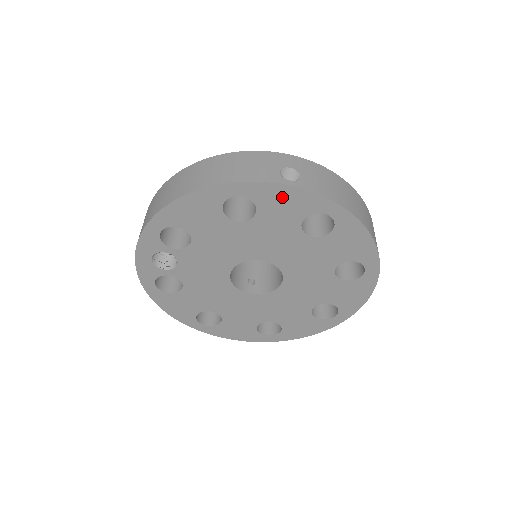
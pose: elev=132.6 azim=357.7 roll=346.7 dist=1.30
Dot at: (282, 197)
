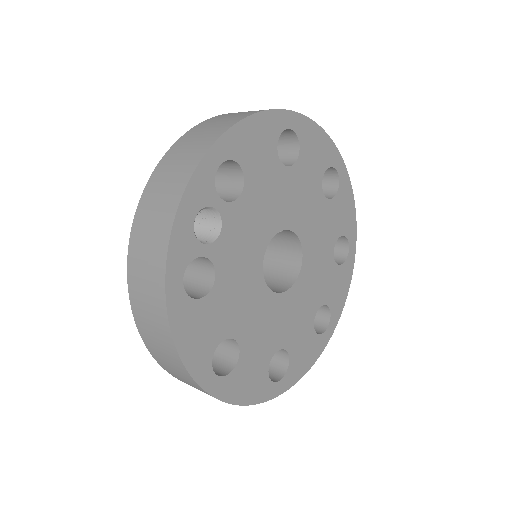
Dot at: (316, 141)
